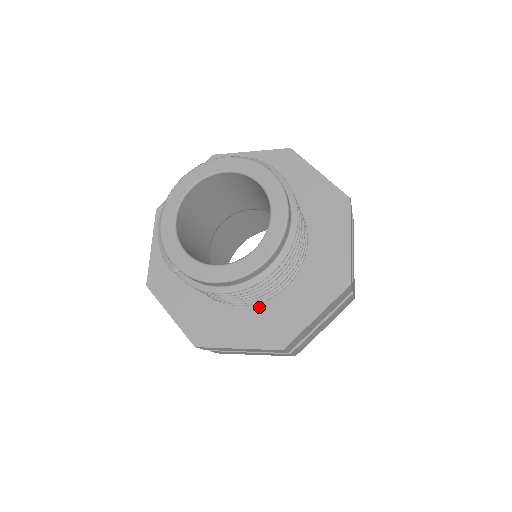
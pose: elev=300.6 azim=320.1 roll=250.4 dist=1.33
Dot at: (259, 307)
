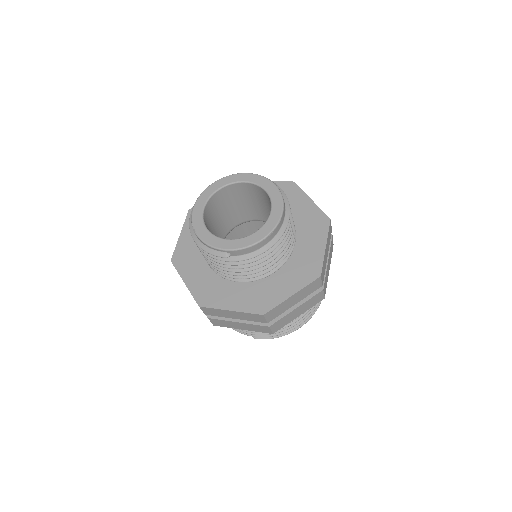
Dot at: (287, 265)
